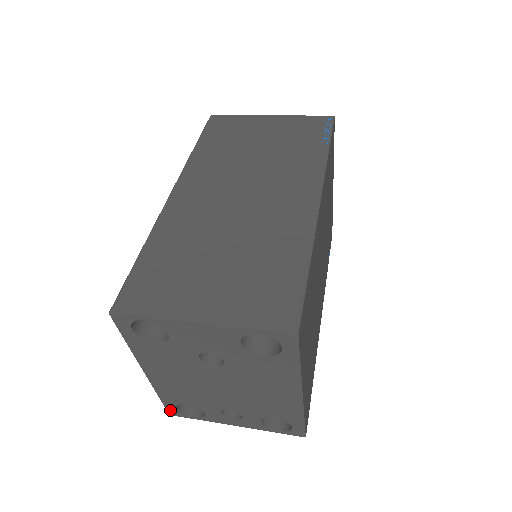
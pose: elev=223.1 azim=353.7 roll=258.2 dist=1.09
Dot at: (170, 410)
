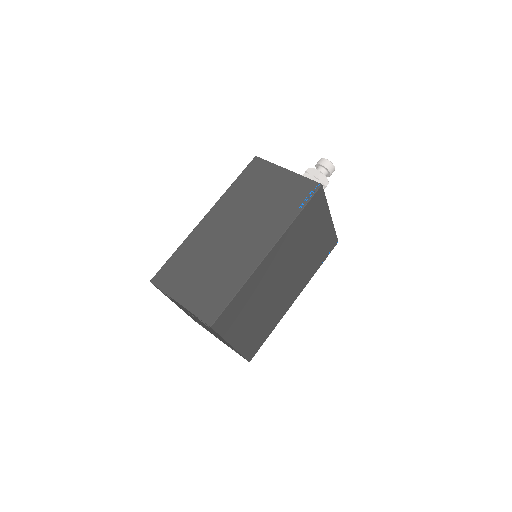
Dot at: (194, 320)
